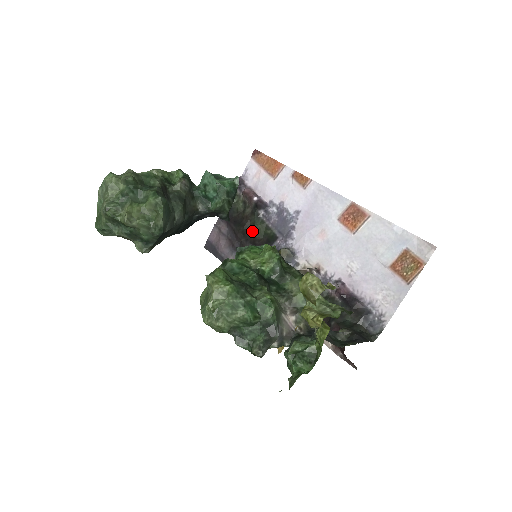
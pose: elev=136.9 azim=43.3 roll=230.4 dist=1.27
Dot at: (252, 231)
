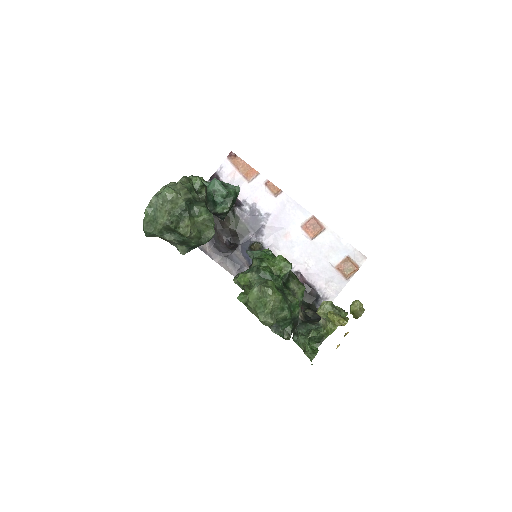
Dot at: (226, 223)
